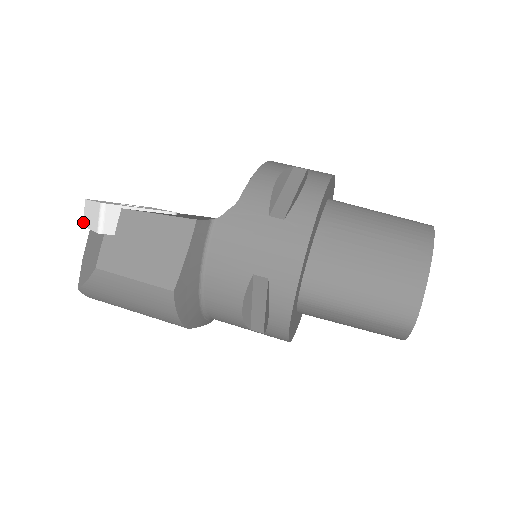
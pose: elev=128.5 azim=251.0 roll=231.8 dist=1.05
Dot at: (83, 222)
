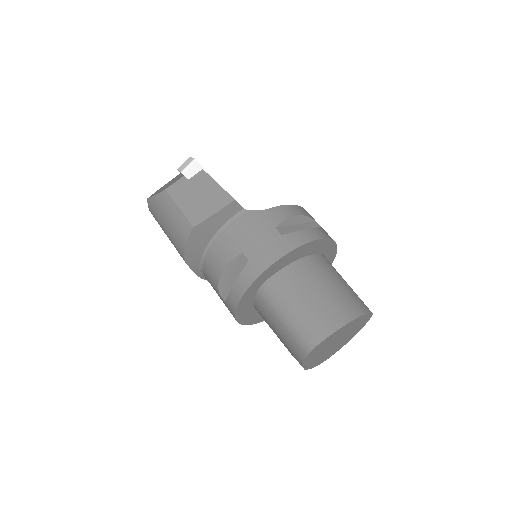
Dot at: occluded
